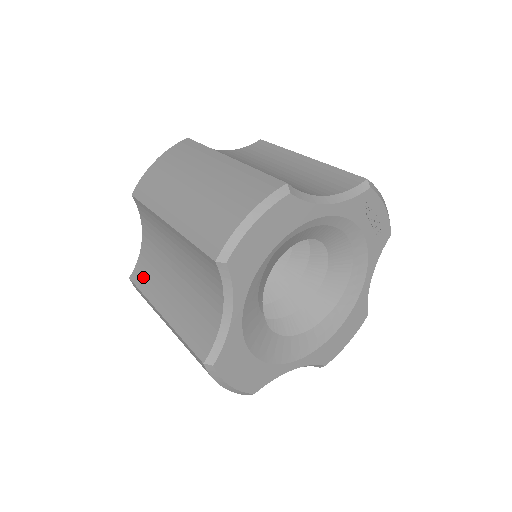
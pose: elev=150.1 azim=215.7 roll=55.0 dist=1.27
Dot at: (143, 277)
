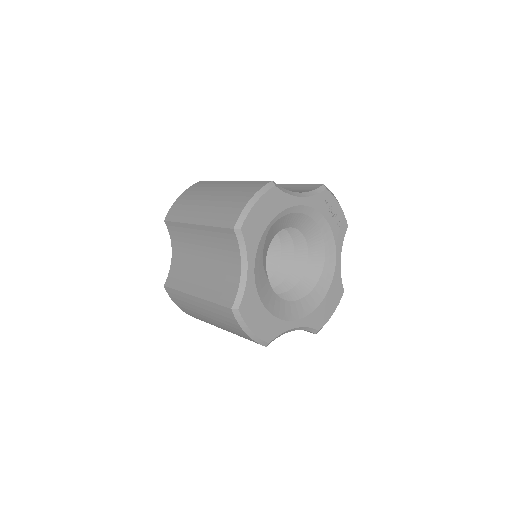
Dot at: (175, 280)
